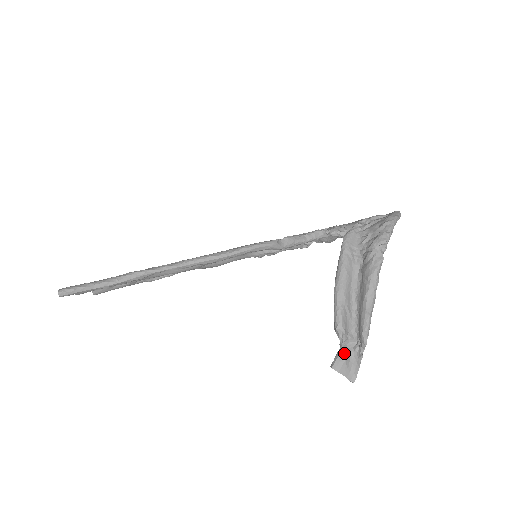
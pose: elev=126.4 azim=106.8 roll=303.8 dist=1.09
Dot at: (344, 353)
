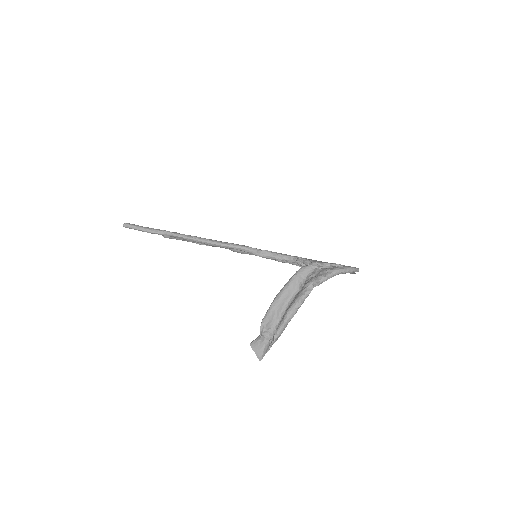
Dot at: (260, 338)
